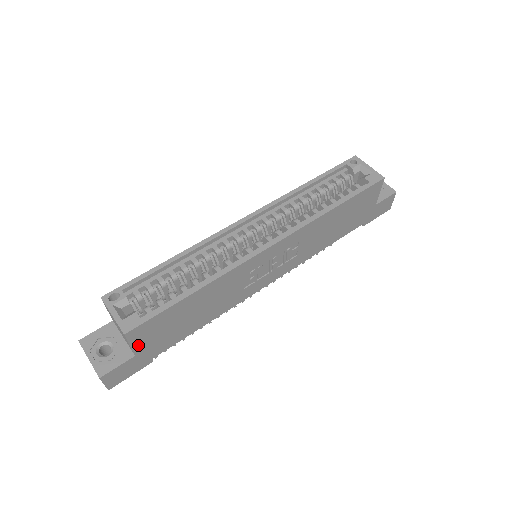
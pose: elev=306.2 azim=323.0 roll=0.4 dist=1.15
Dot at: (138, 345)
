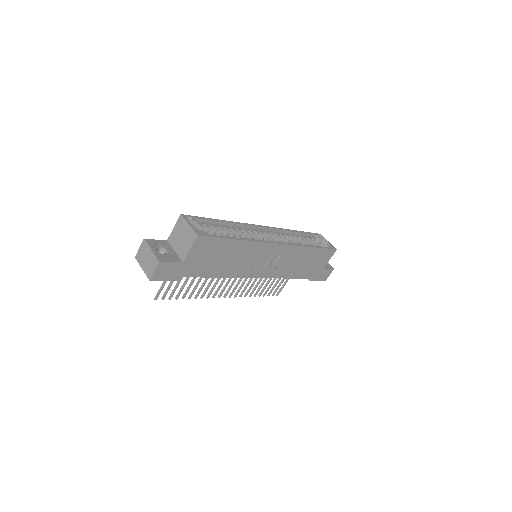
Dot at: (191, 254)
